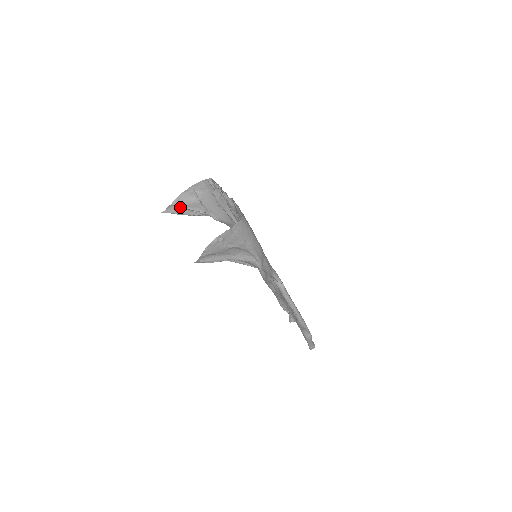
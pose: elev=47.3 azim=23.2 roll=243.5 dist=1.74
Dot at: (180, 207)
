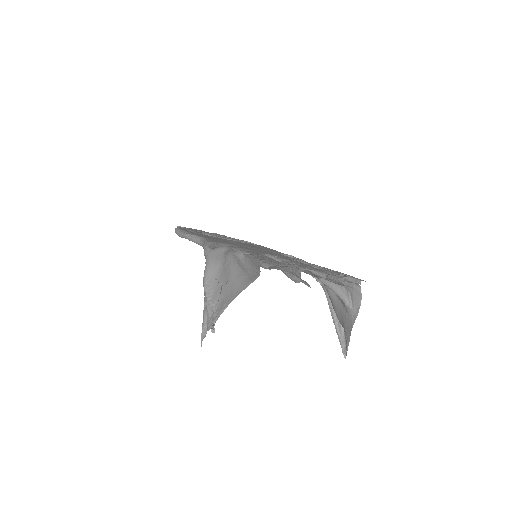
Dot at: (214, 318)
